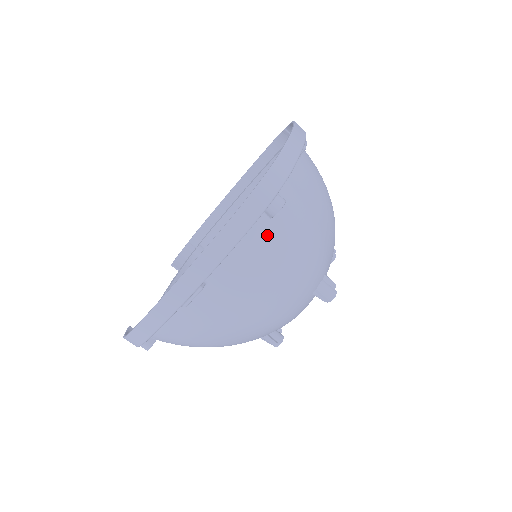
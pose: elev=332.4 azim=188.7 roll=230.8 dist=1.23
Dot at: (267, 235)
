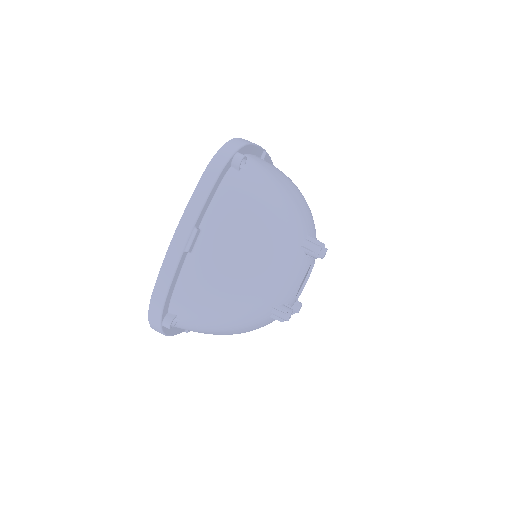
Dot at: (238, 182)
